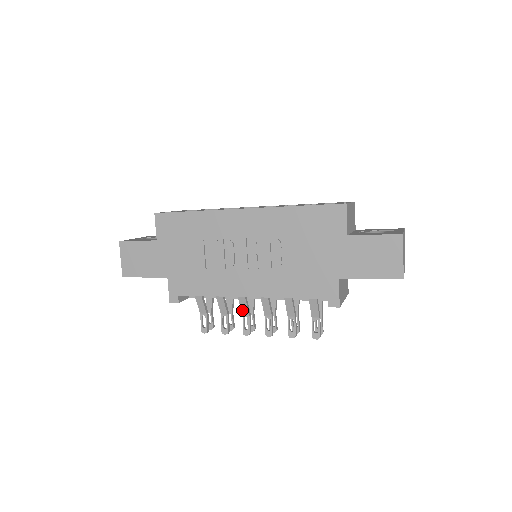
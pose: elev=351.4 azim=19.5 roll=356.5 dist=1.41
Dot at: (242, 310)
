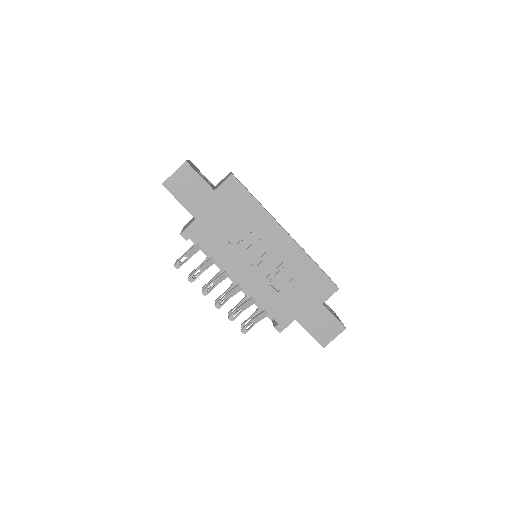
Dot at: (217, 279)
